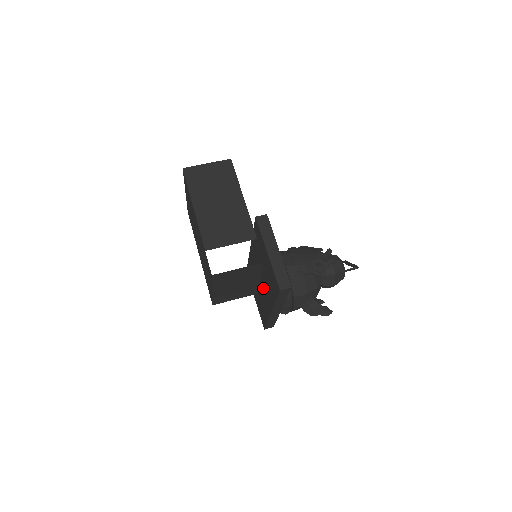
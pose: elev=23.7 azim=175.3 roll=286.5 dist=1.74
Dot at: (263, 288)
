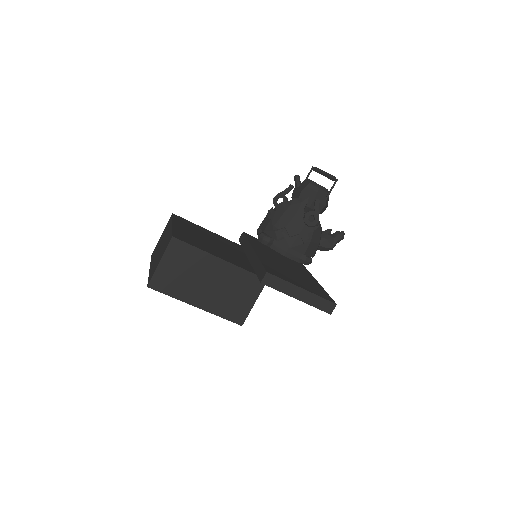
Dot at: occluded
